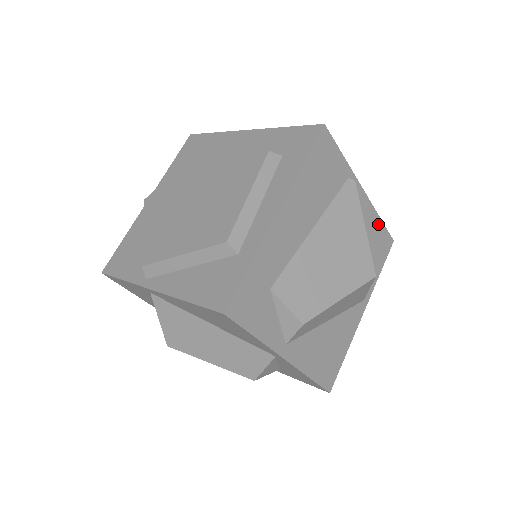
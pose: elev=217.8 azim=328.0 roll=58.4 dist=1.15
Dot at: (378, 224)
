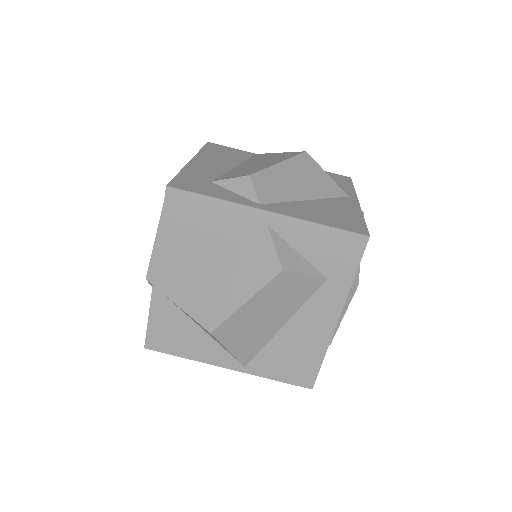
Dot at: occluded
